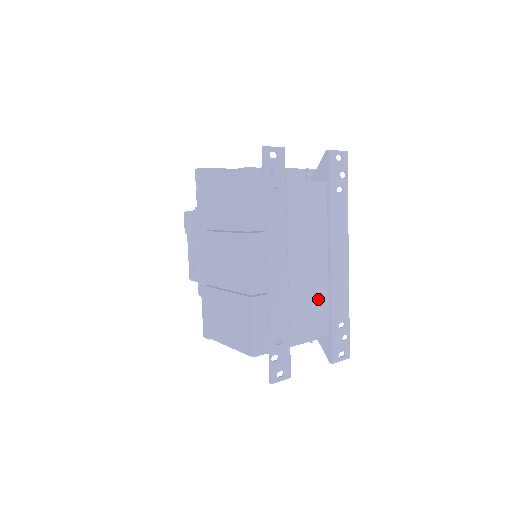
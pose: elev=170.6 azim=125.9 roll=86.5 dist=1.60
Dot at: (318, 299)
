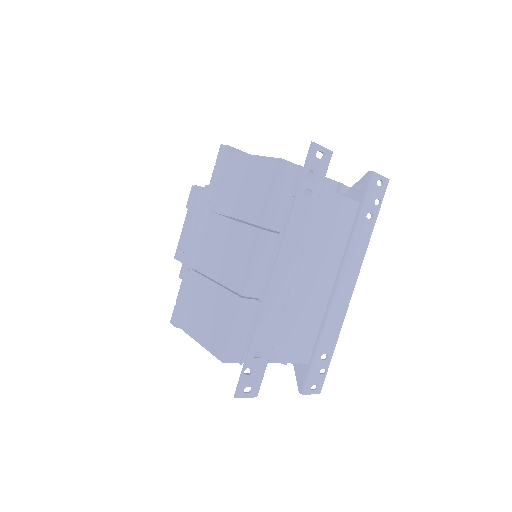
Dot at: (310, 322)
